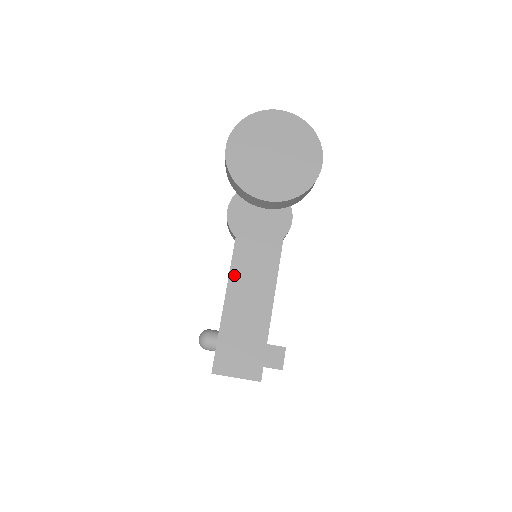
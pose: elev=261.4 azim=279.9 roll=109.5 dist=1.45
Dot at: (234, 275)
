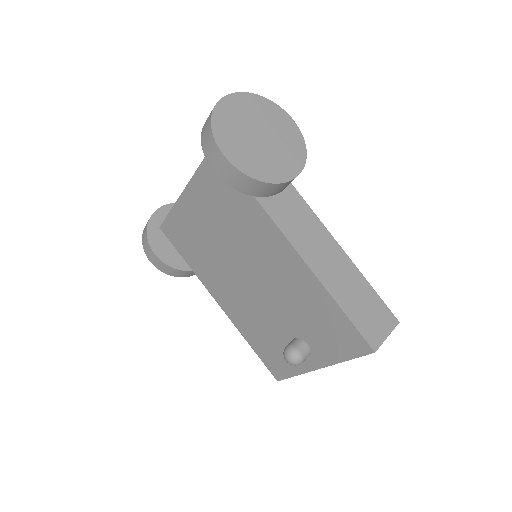
Dot at: (313, 265)
